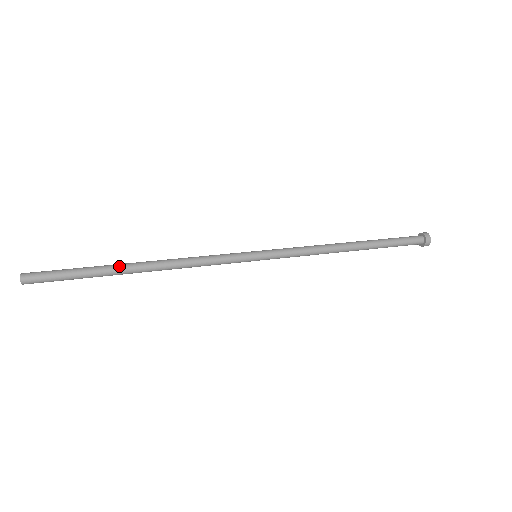
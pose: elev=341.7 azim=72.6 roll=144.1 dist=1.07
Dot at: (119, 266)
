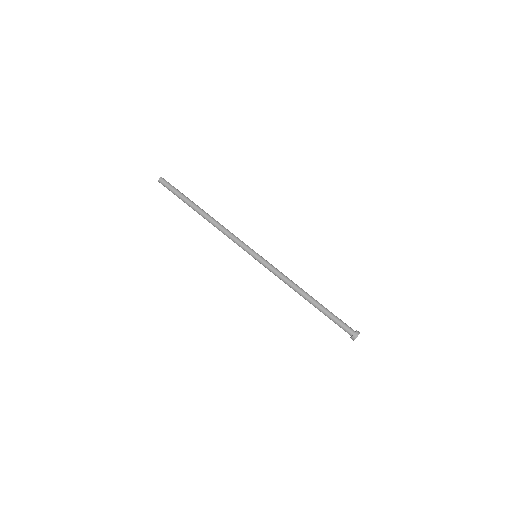
Dot at: (194, 209)
